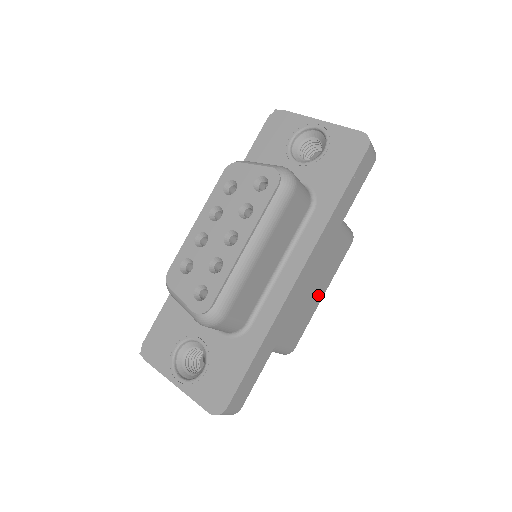
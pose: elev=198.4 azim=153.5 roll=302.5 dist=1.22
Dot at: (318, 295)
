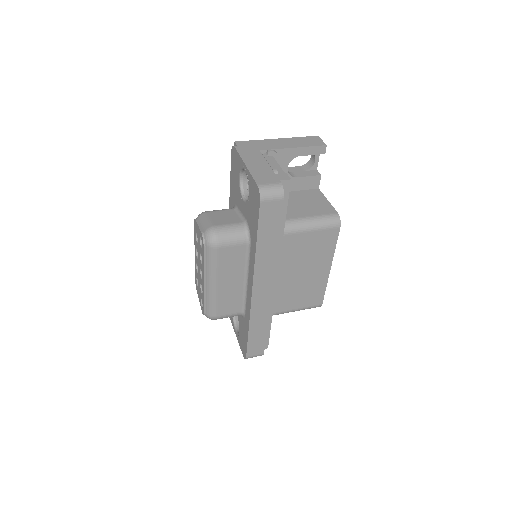
Dot at: (321, 272)
